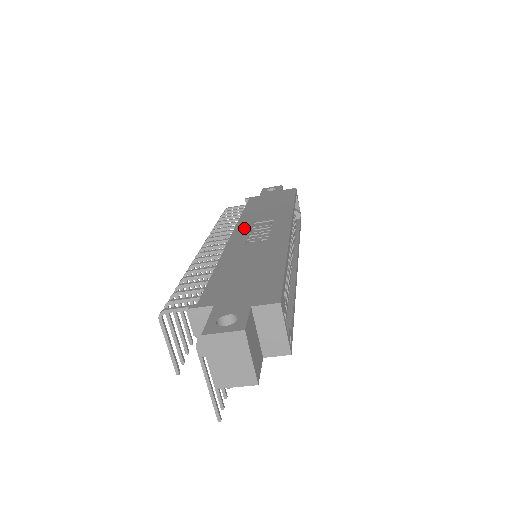
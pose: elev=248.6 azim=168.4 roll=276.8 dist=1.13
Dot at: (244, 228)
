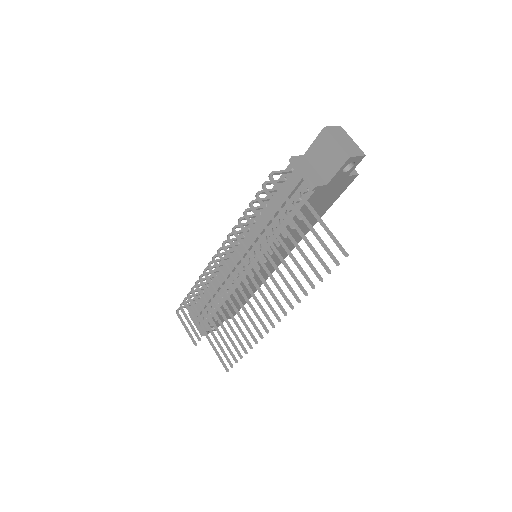
Dot at: occluded
